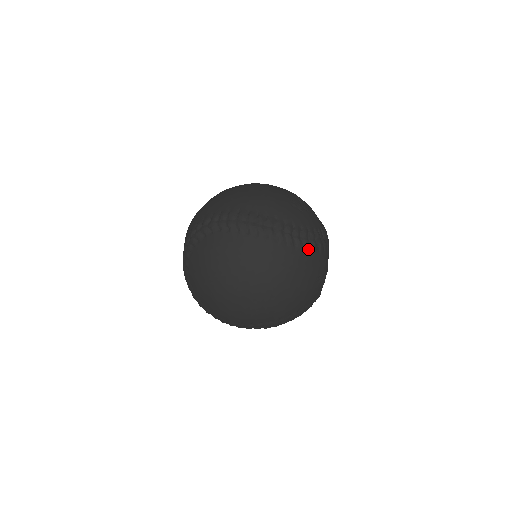
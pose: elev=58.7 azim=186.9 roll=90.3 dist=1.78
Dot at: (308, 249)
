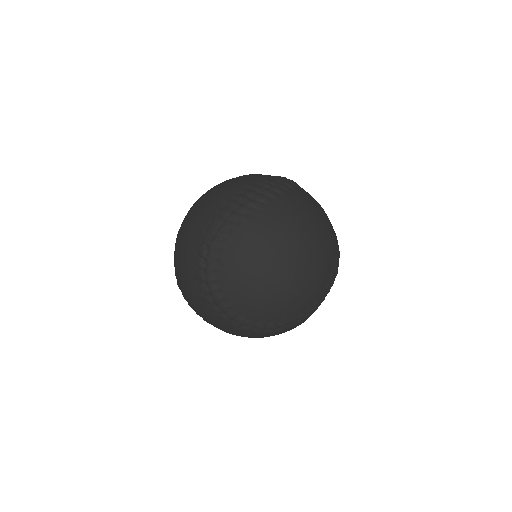
Dot at: (293, 187)
